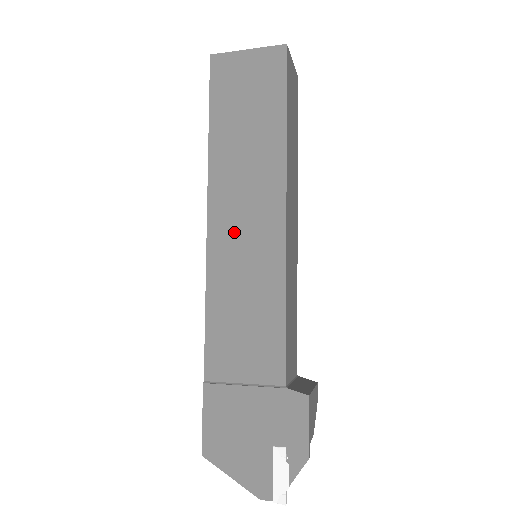
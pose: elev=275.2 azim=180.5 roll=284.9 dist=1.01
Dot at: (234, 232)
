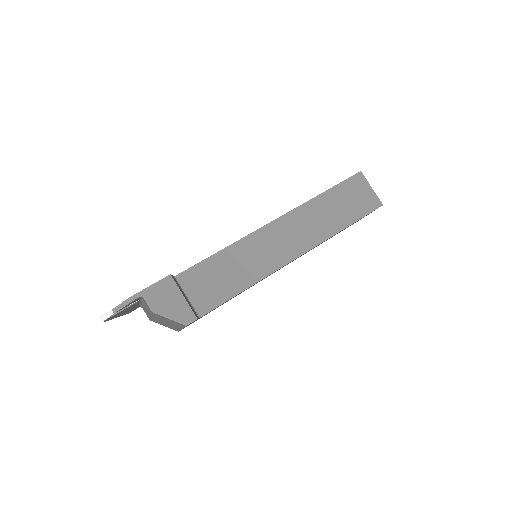
Dot at: occluded
